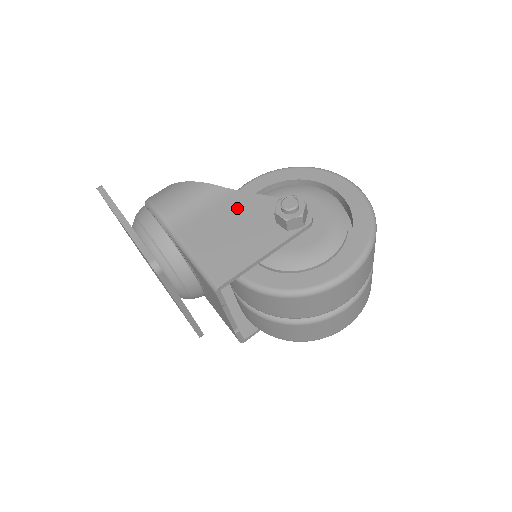
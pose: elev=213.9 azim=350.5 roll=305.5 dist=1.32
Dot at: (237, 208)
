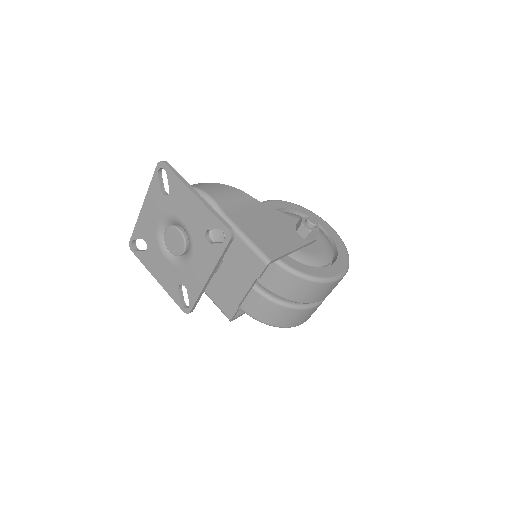
Dot at: (267, 215)
